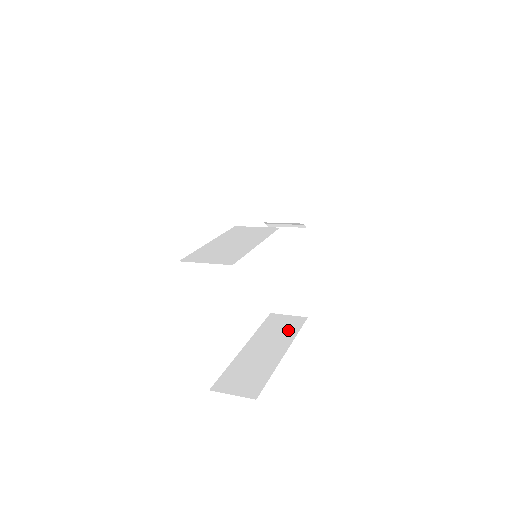
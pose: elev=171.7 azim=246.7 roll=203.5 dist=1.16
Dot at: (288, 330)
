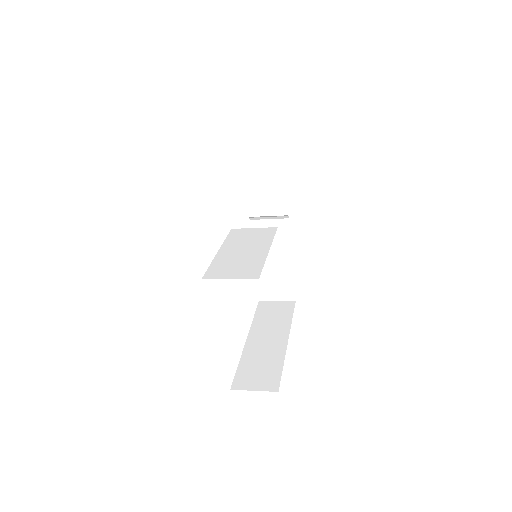
Dot at: (282, 317)
